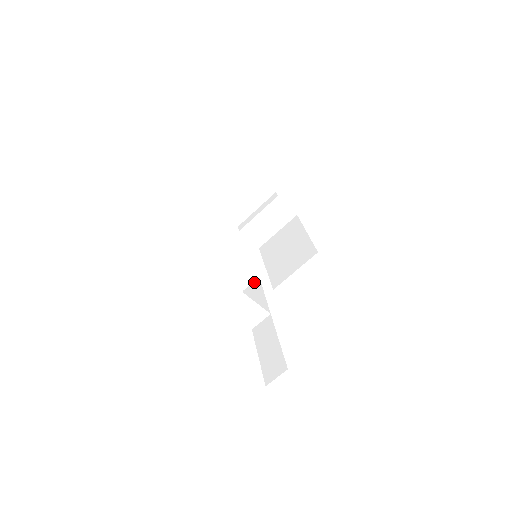
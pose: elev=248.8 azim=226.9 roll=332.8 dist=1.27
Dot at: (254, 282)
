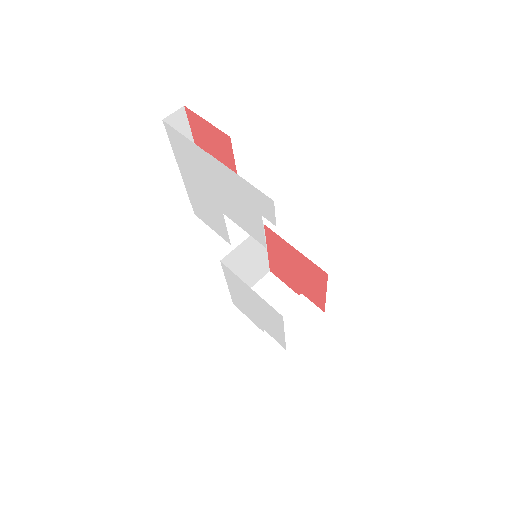
Dot at: (242, 235)
